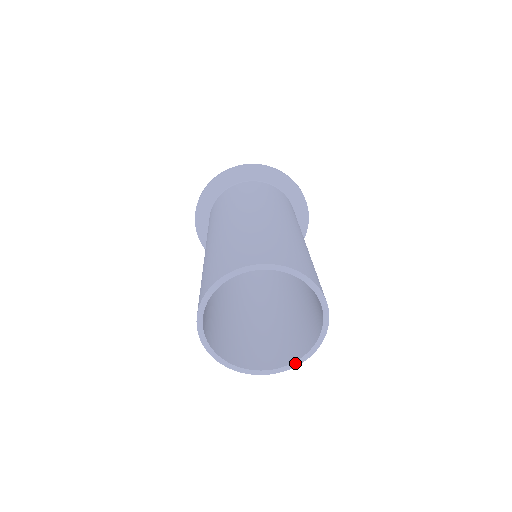
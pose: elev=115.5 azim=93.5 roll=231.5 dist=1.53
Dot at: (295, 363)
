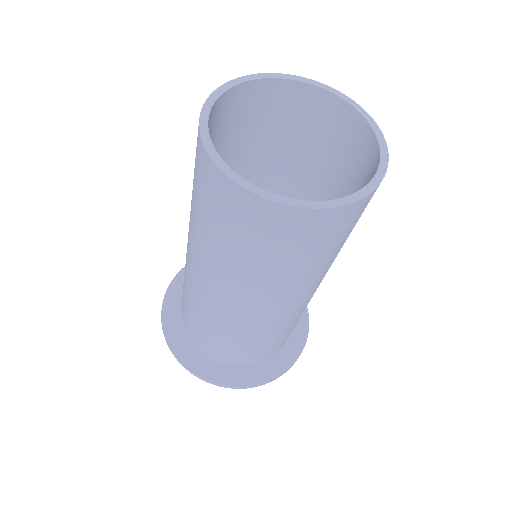
Dot at: (381, 167)
